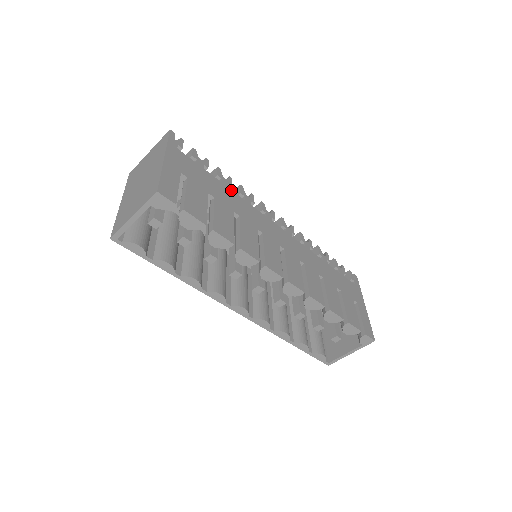
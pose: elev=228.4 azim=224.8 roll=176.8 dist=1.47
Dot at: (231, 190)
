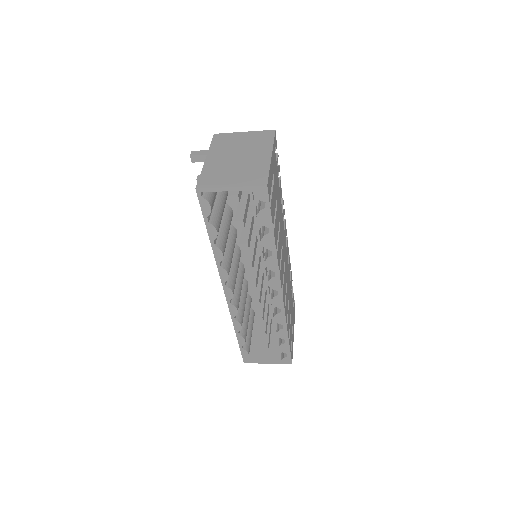
Dot at: occluded
